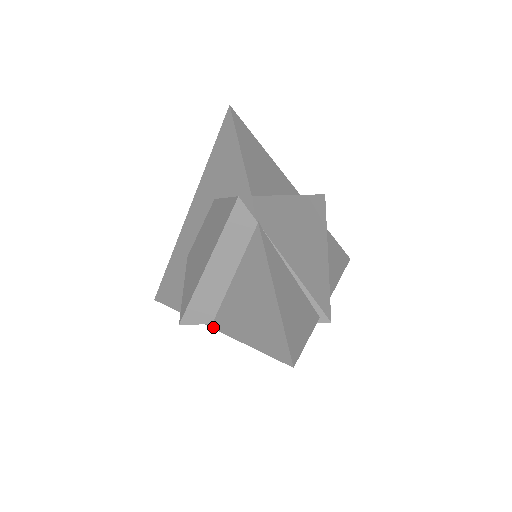
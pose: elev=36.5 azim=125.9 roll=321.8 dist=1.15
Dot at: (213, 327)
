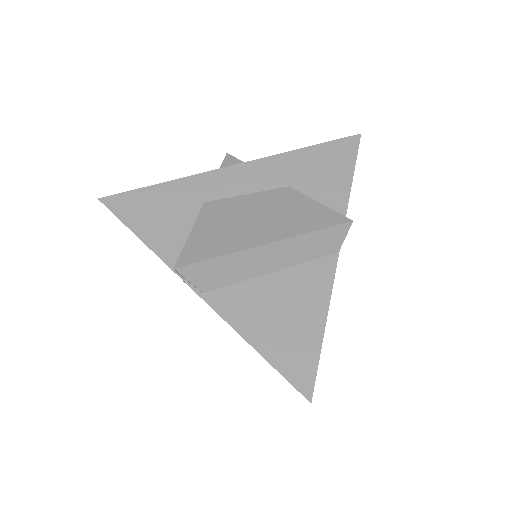
Dot at: (204, 297)
